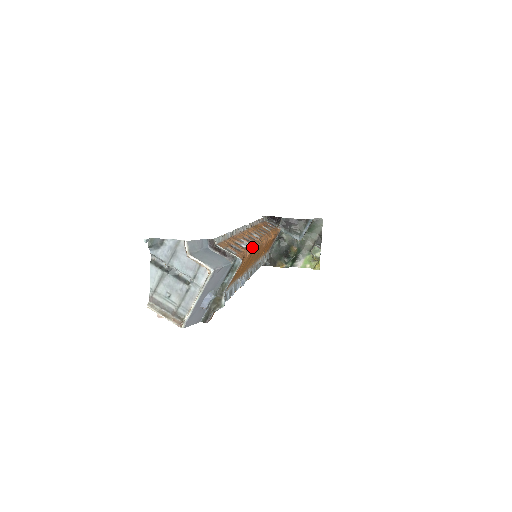
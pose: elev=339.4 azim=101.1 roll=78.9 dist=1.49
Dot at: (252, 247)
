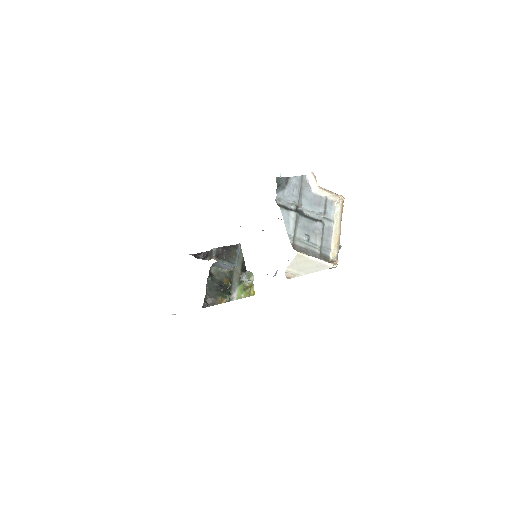
Dot at: occluded
